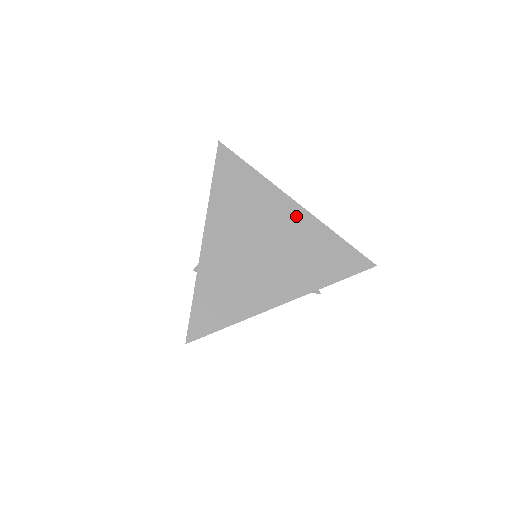
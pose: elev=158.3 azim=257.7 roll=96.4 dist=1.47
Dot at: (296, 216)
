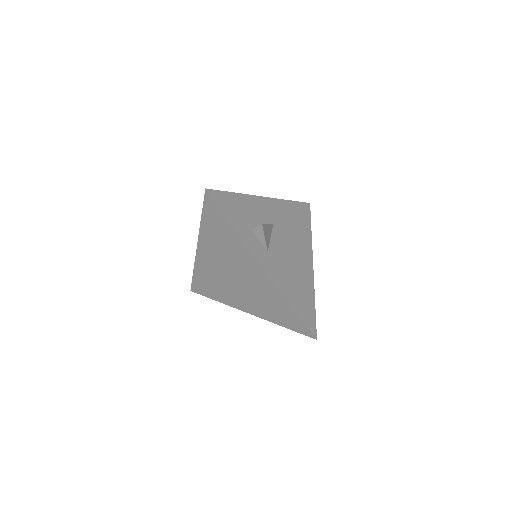
Dot at: (261, 275)
